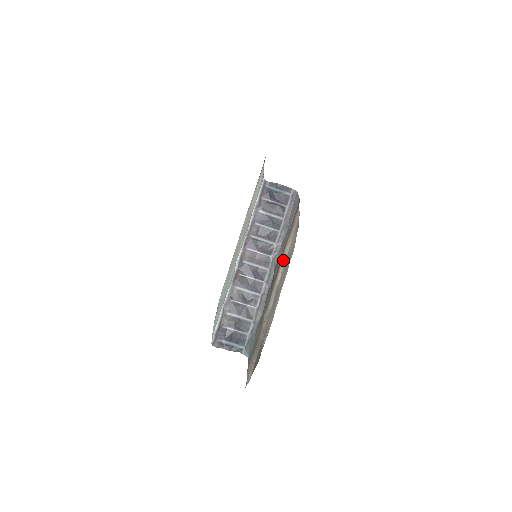
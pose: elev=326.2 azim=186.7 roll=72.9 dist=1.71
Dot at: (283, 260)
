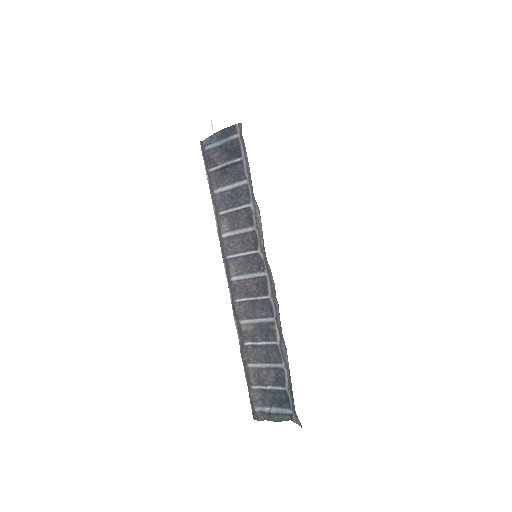
Dot at: occluded
